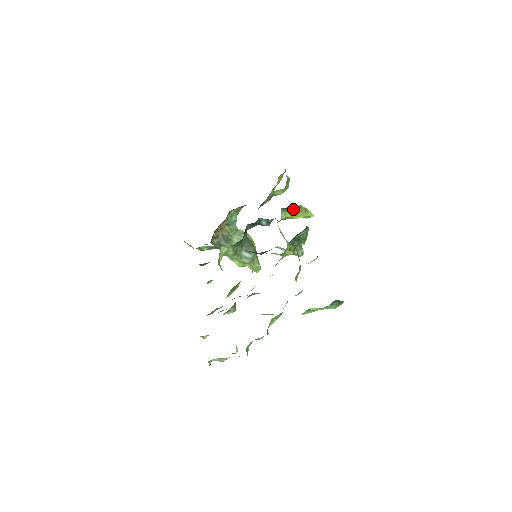
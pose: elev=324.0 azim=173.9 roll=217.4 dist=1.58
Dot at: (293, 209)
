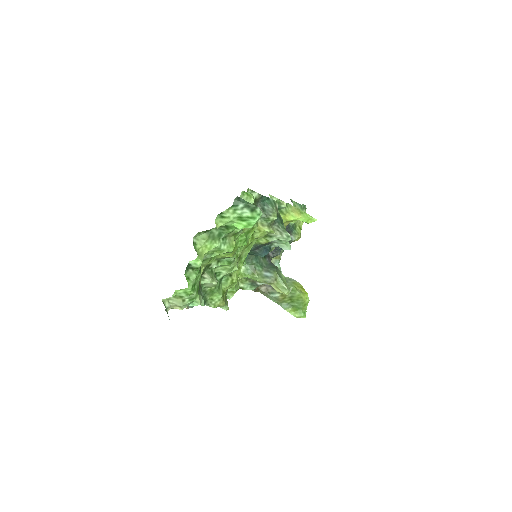
Dot at: occluded
